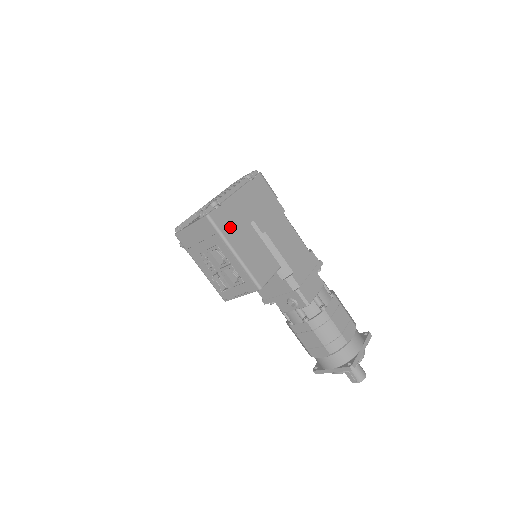
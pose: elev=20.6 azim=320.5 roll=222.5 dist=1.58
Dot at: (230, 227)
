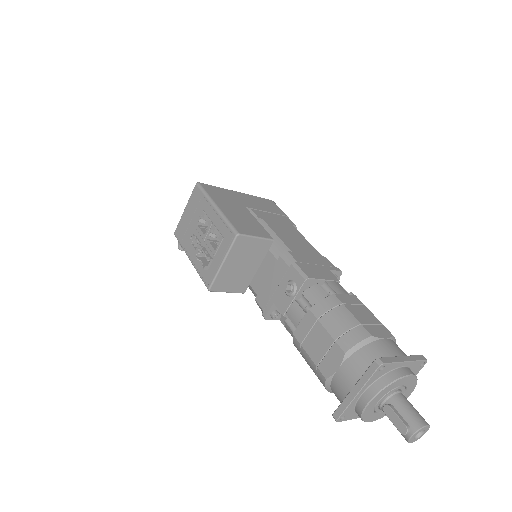
Dot at: (219, 197)
